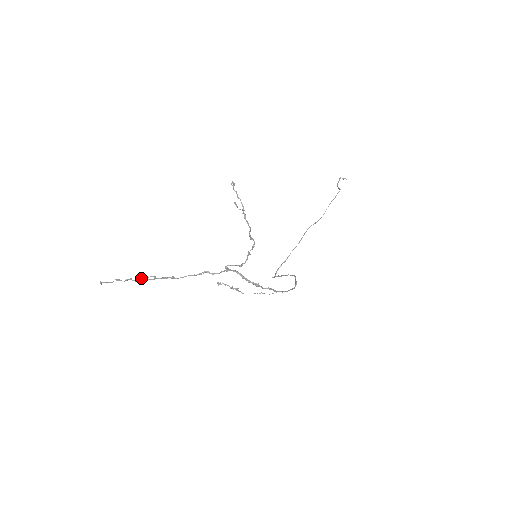
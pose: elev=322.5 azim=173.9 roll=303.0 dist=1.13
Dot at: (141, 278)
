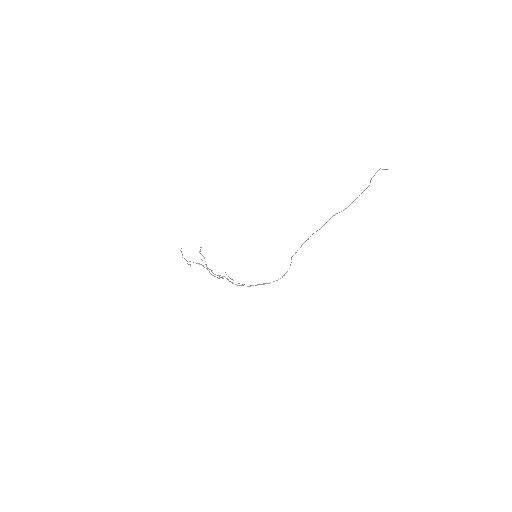
Dot at: (187, 263)
